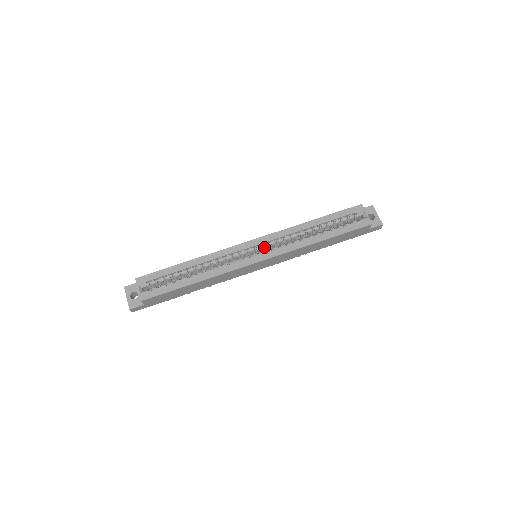
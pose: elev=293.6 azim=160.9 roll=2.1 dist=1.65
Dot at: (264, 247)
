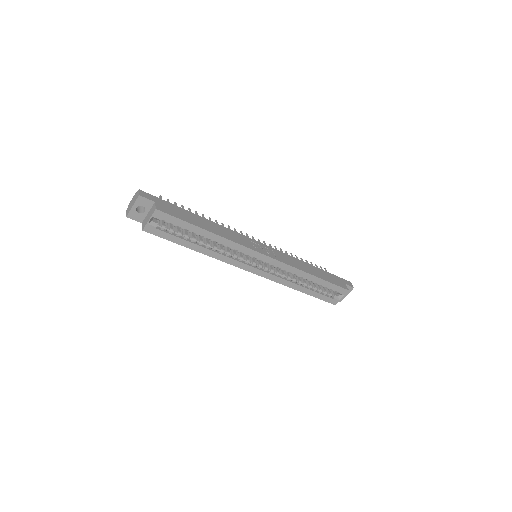
Dot at: (267, 264)
